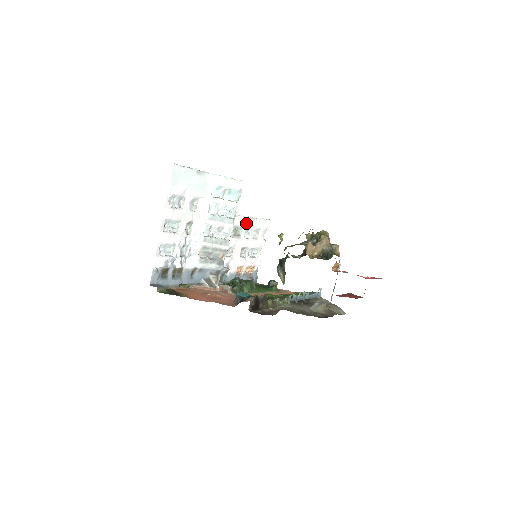
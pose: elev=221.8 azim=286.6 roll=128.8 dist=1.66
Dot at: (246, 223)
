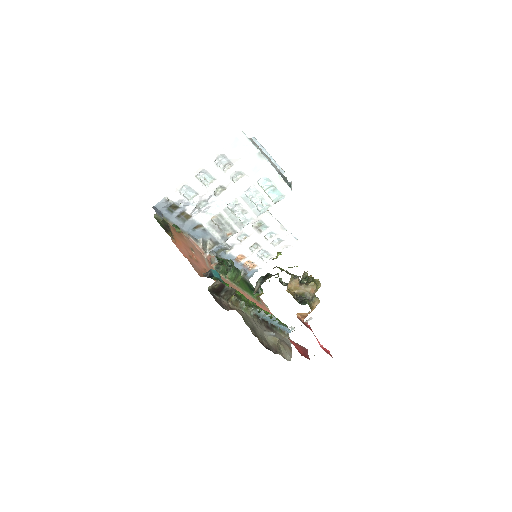
Dot at: (274, 226)
